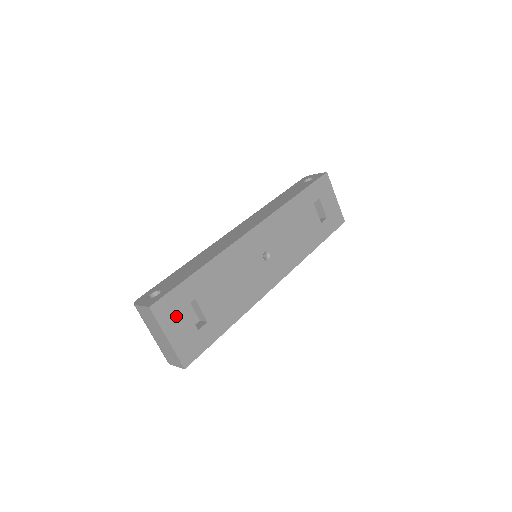
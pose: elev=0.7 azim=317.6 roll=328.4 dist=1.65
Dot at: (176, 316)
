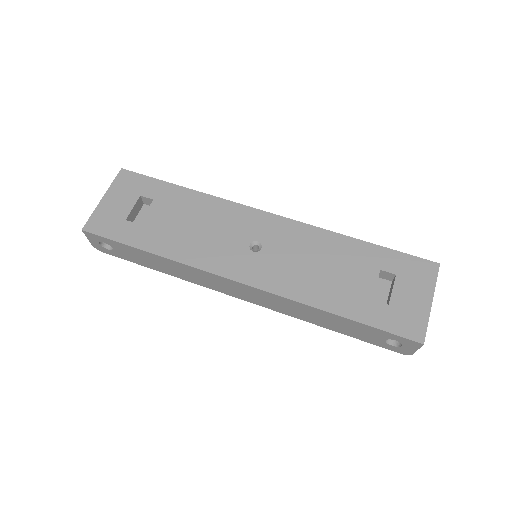
Dot at: (127, 193)
